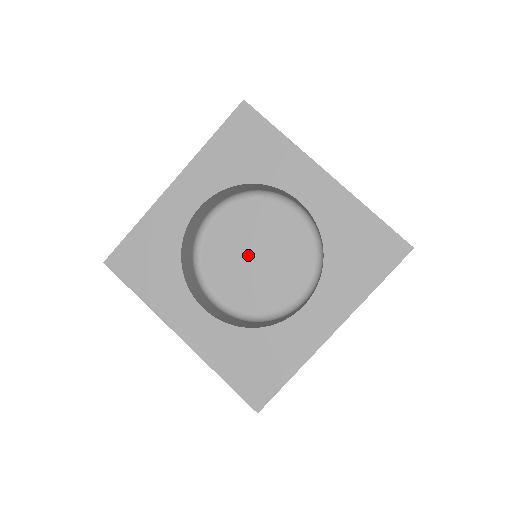
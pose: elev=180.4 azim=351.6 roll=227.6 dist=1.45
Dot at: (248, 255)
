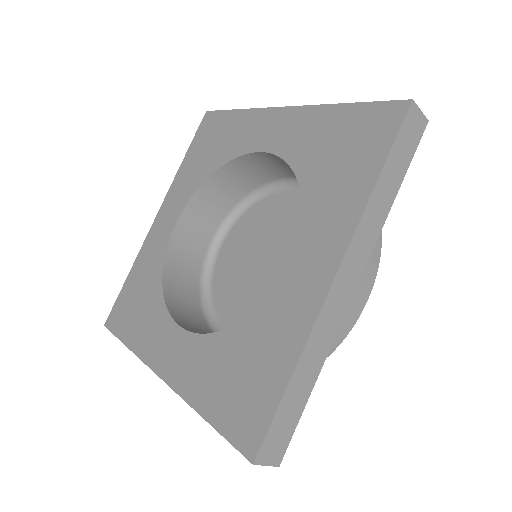
Dot at: (256, 266)
